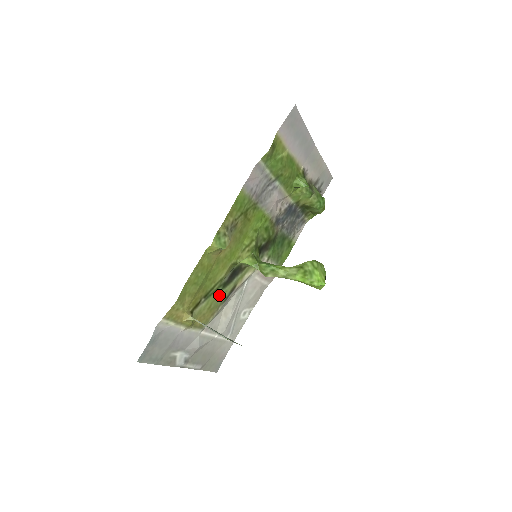
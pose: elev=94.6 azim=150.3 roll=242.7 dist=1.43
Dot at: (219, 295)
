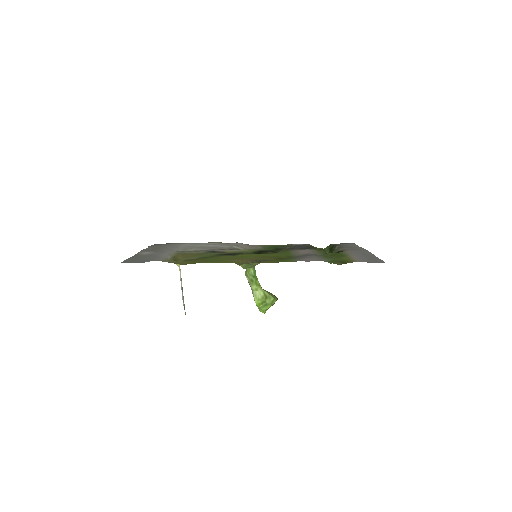
Dot at: (210, 255)
